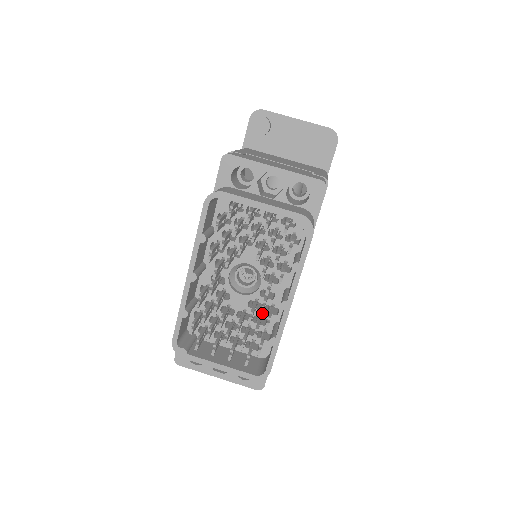
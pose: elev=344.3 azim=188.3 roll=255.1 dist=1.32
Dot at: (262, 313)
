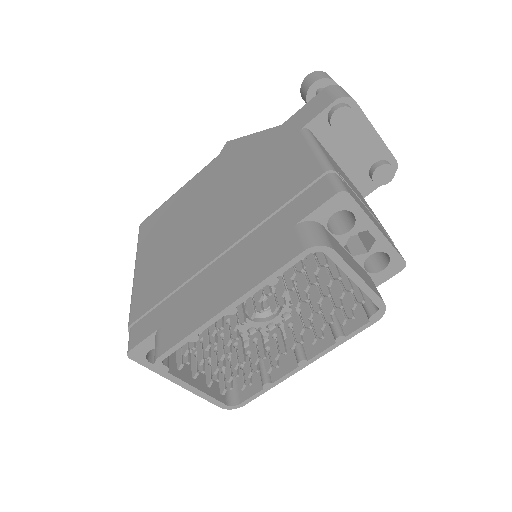
Dot at: (256, 340)
